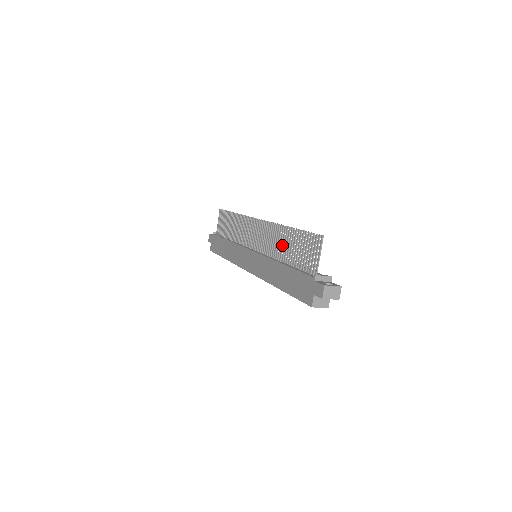
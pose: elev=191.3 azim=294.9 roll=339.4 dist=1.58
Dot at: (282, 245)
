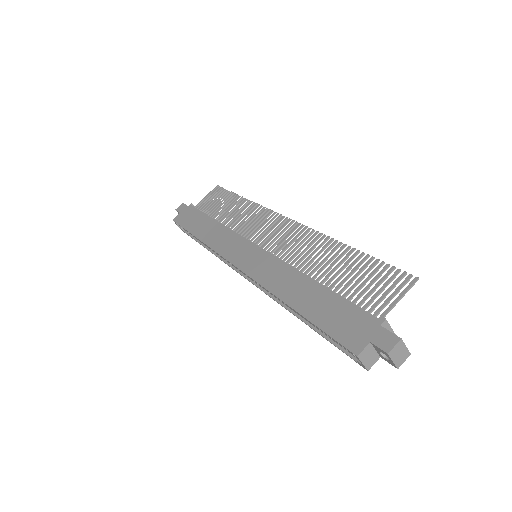
Dot at: (323, 261)
